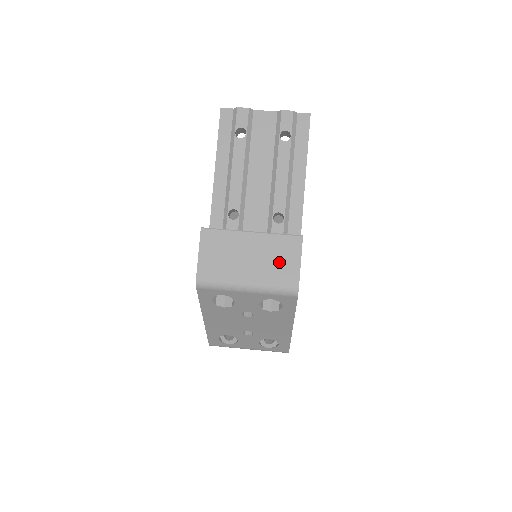
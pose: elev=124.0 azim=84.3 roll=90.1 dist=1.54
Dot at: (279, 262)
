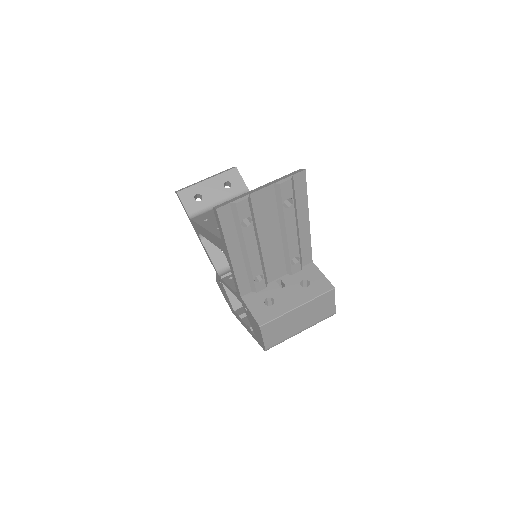
Dot at: (321, 310)
